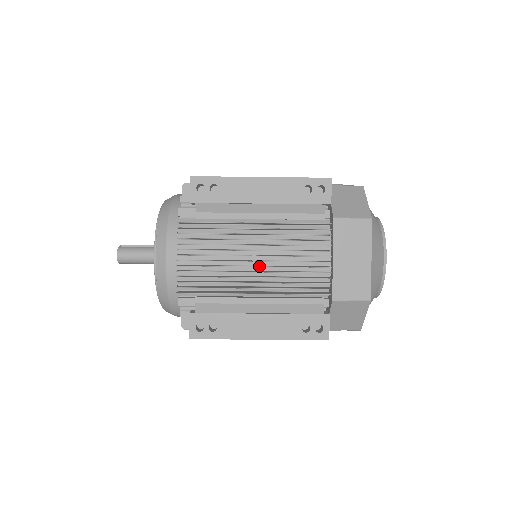
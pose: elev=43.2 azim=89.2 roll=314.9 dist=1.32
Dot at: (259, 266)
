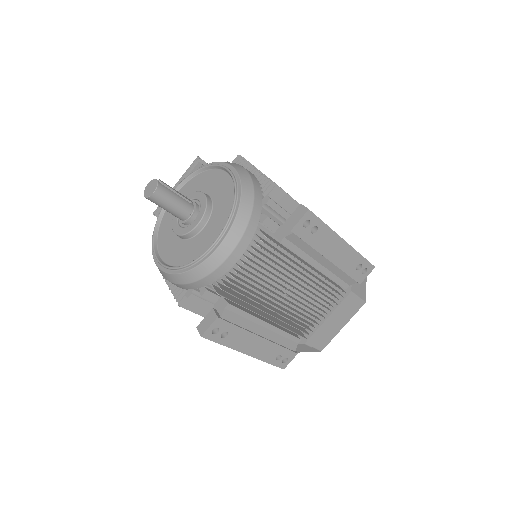
Dot at: (287, 301)
